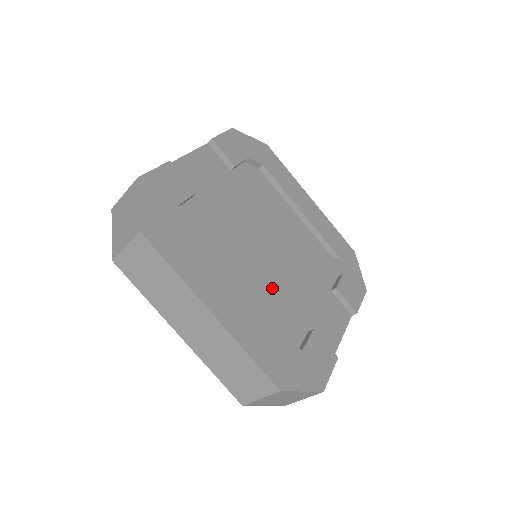
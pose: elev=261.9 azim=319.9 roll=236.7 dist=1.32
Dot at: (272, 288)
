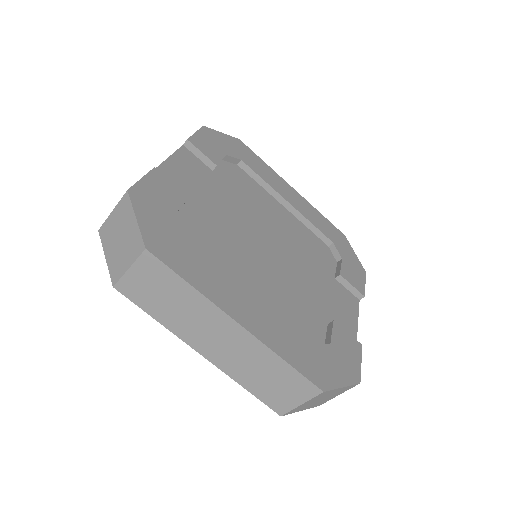
Dot at: (284, 286)
